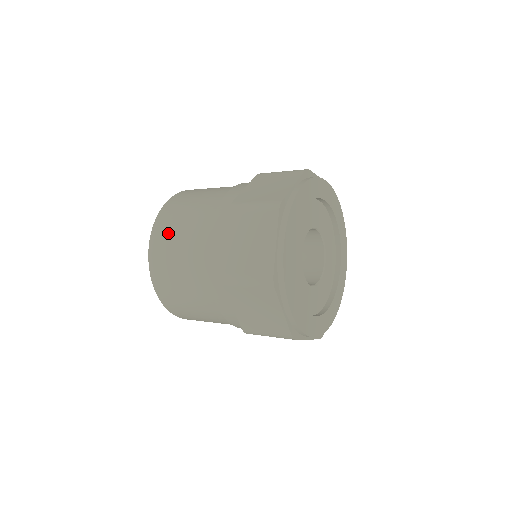
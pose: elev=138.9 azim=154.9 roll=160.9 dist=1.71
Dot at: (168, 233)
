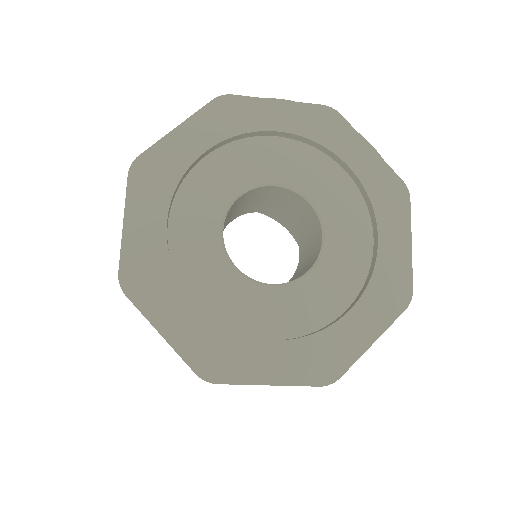
Dot at: occluded
